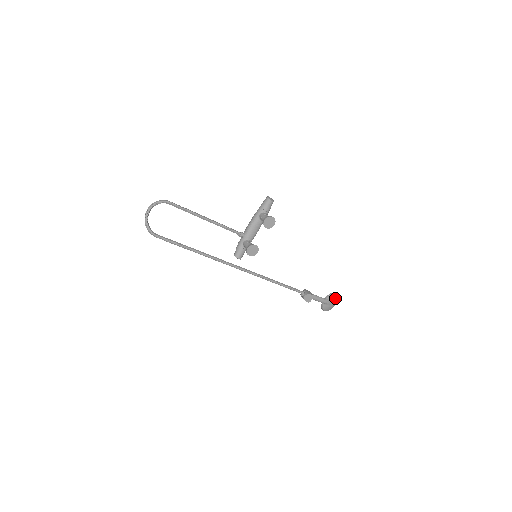
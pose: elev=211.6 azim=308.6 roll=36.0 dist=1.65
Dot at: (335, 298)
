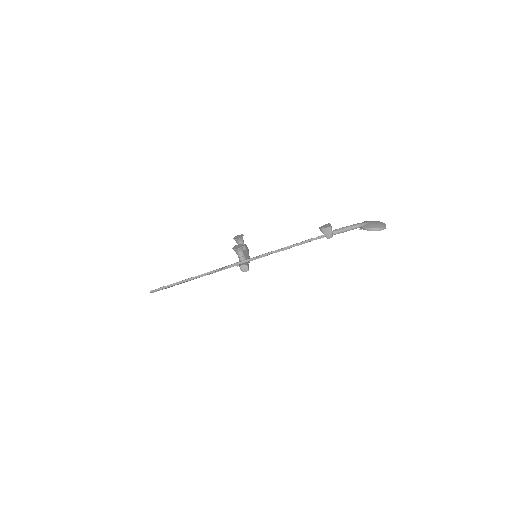
Dot at: occluded
